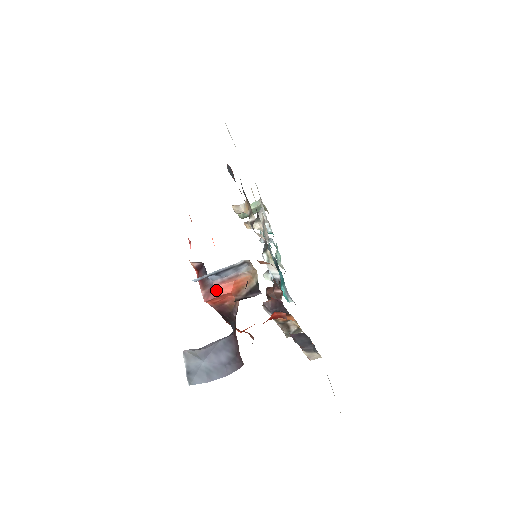
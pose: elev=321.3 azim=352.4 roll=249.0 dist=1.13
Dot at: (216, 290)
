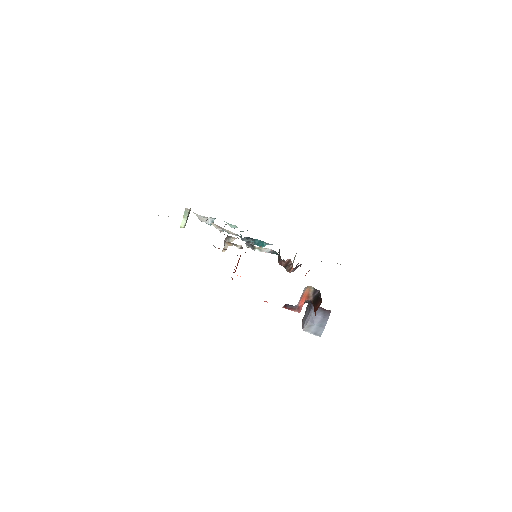
Dot at: (300, 306)
